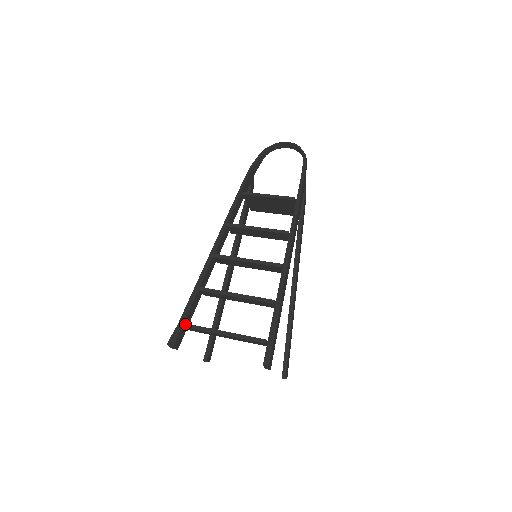
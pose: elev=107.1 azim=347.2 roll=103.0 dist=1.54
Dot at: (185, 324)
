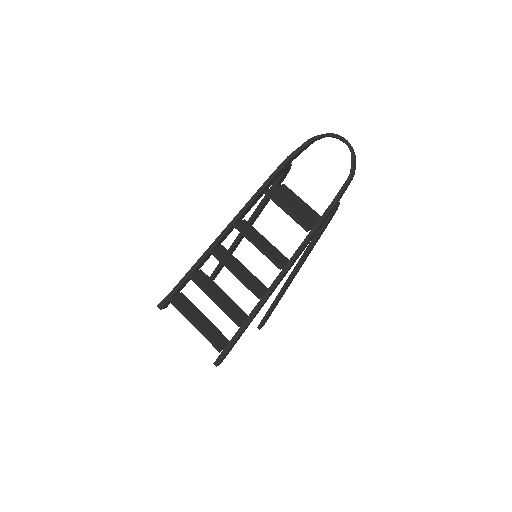
Dot at: (171, 301)
